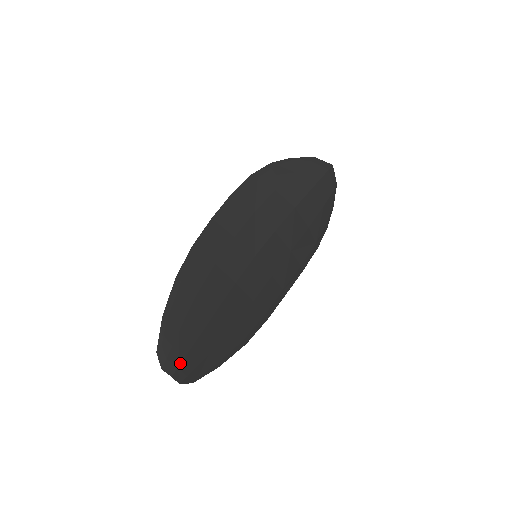
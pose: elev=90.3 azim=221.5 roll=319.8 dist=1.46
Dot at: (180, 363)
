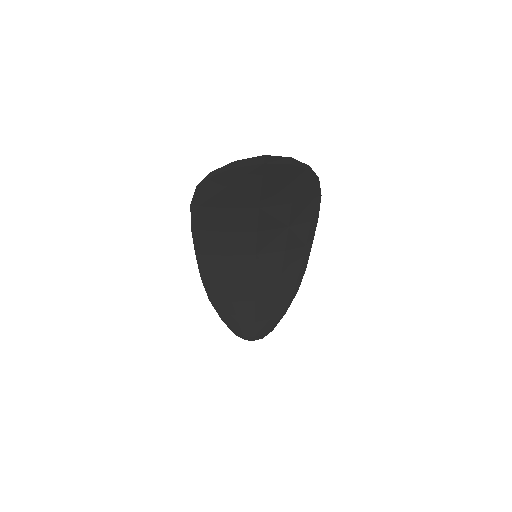
Dot at: (254, 334)
